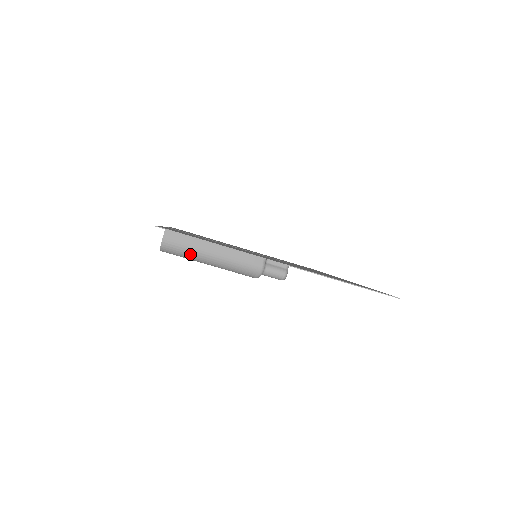
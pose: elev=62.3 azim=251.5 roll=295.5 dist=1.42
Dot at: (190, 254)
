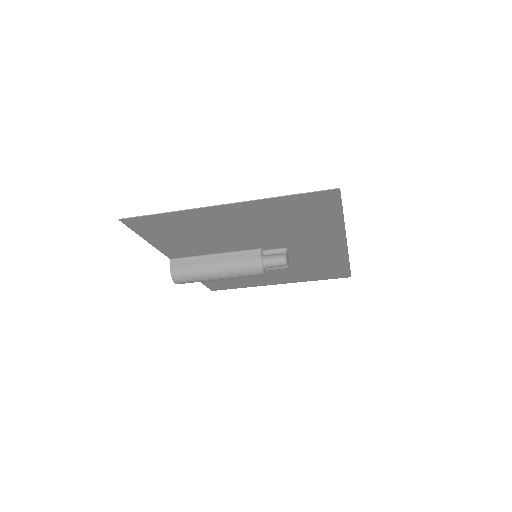
Dot at: (196, 273)
